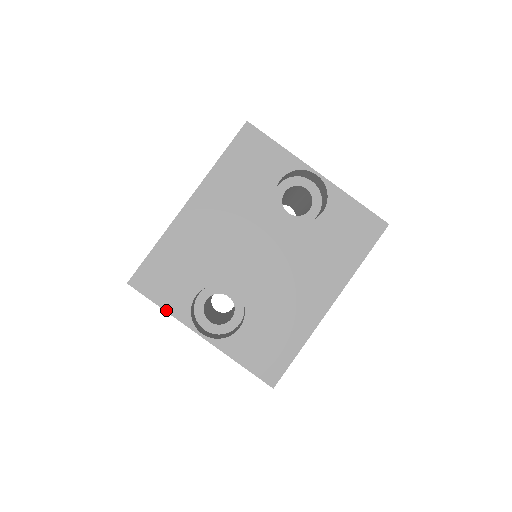
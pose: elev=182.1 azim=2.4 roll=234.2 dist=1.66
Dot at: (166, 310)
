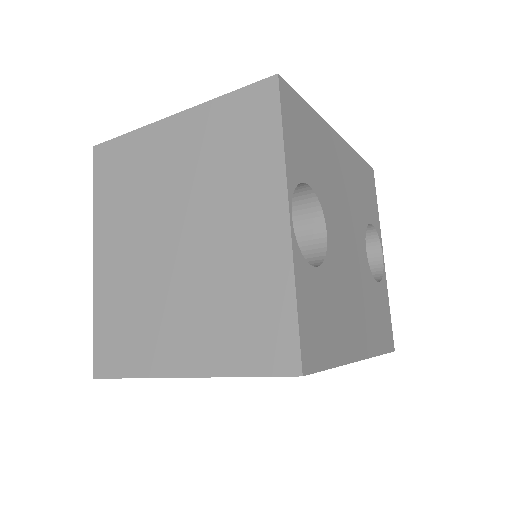
Dot at: (285, 146)
